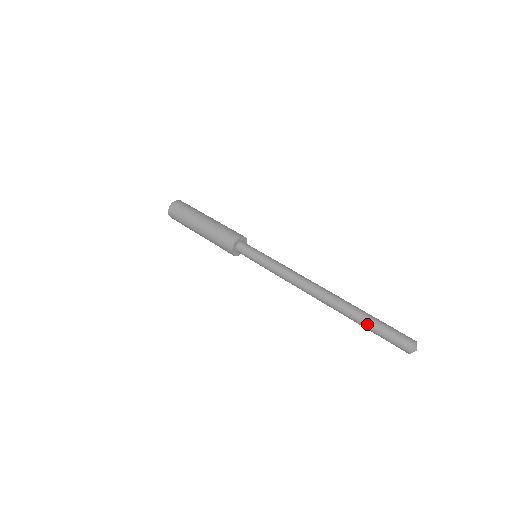
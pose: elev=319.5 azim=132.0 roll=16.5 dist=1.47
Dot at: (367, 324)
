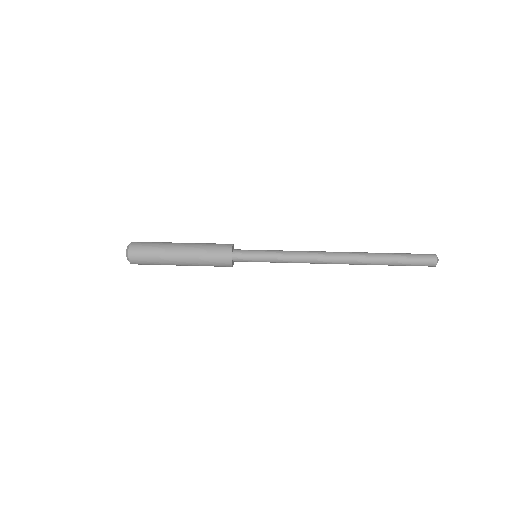
Dot at: (394, 262)
